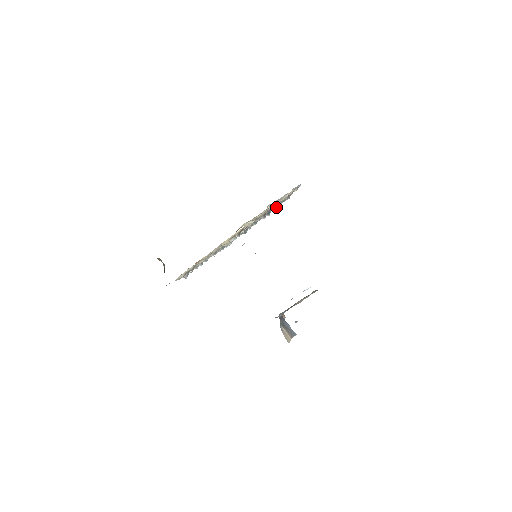
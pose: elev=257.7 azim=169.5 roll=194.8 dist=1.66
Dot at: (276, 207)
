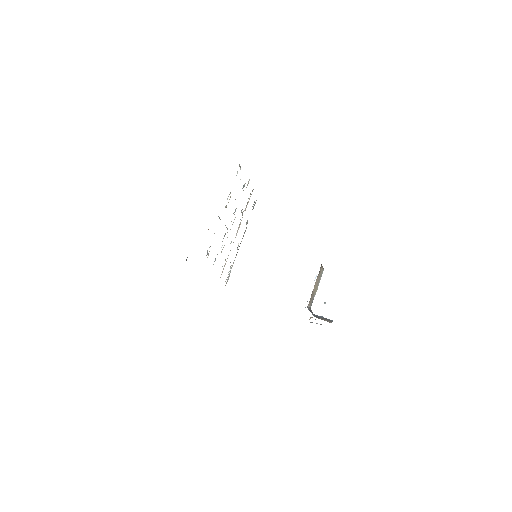
Dot at: occluded
